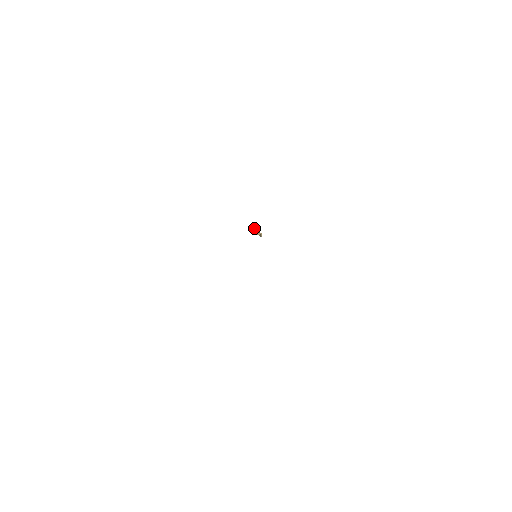
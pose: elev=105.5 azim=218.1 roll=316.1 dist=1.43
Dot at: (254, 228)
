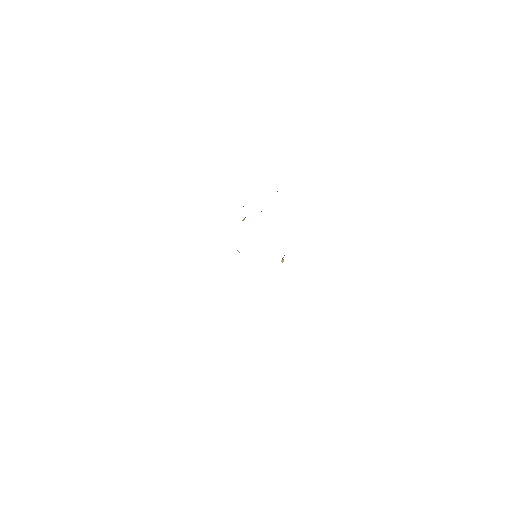
Dot at: (284, 255)
